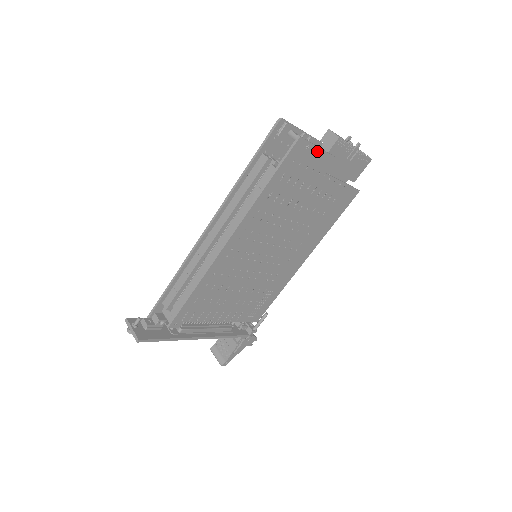
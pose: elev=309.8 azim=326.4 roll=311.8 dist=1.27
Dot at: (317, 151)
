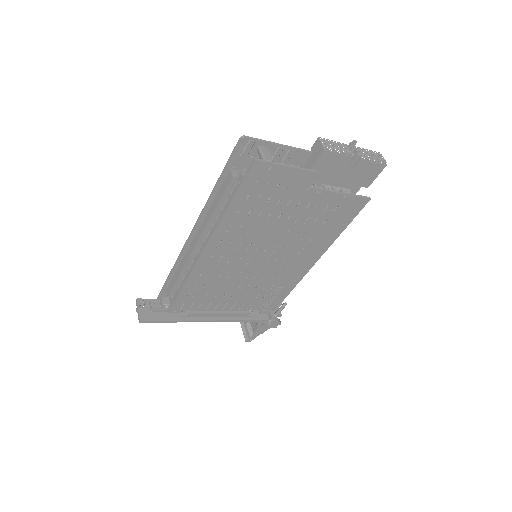
Dot at: (286, 169)
